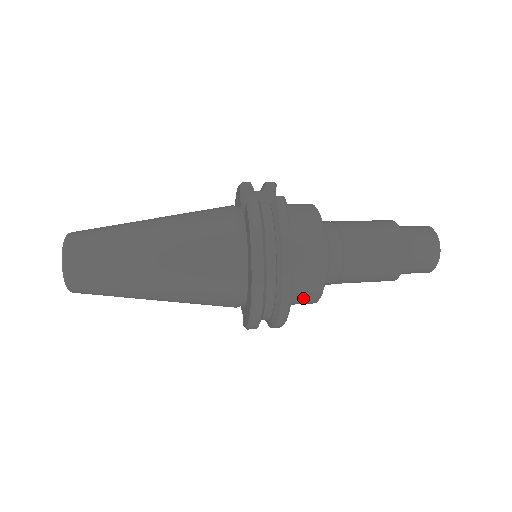
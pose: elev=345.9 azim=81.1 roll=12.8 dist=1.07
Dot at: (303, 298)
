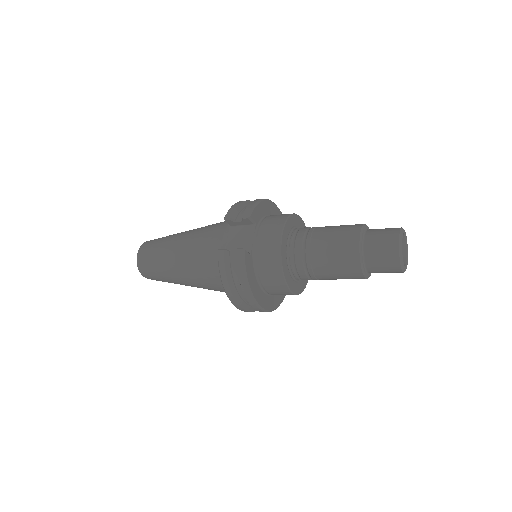
Dot at: occluded
